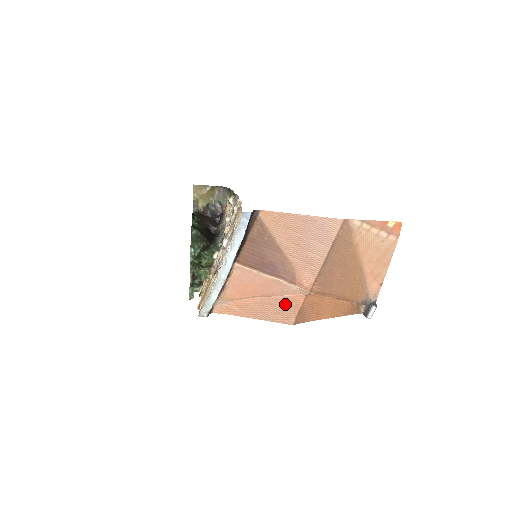
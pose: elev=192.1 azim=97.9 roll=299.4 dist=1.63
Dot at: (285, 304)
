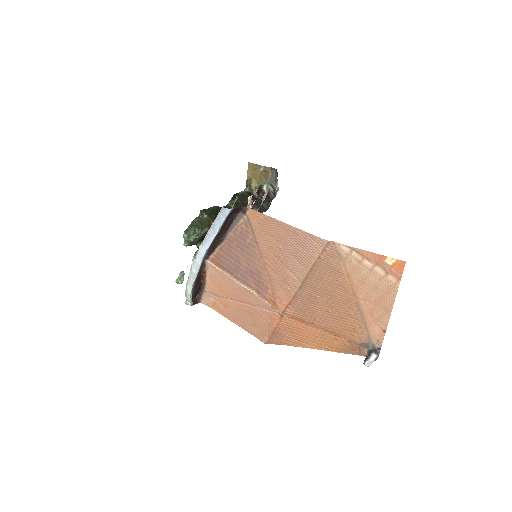
Dot at: (262, 318)
